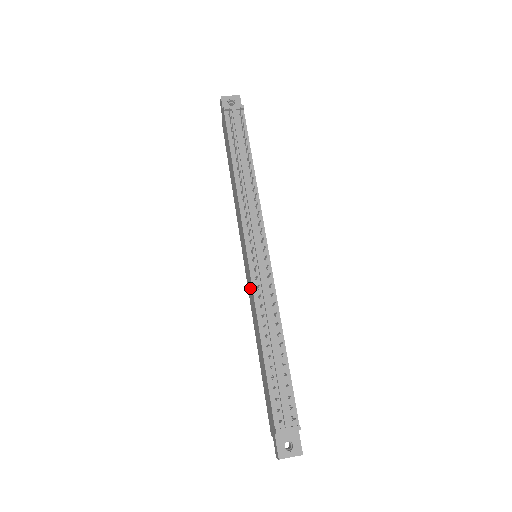
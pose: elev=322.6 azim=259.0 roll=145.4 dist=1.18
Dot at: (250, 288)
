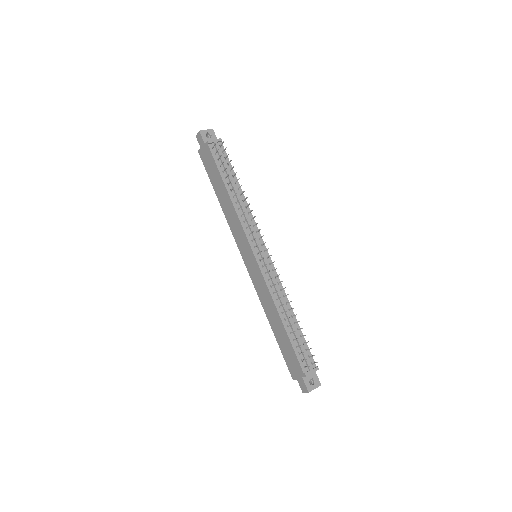
Dot at: (259, 281)
